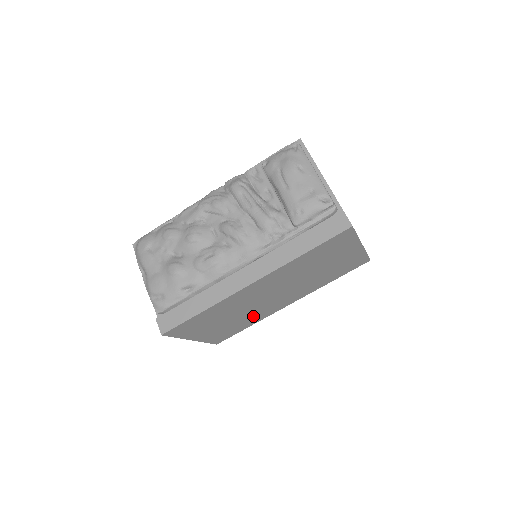
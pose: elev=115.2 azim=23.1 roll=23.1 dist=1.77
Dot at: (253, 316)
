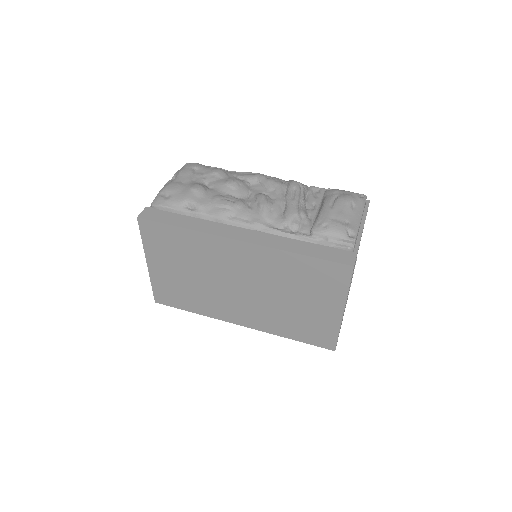
Dot at: (206, 299)
